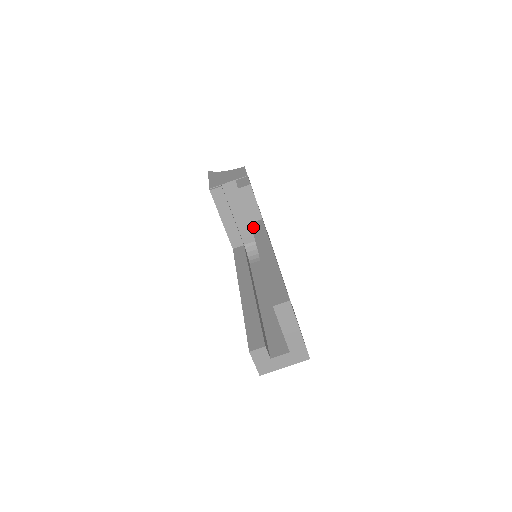
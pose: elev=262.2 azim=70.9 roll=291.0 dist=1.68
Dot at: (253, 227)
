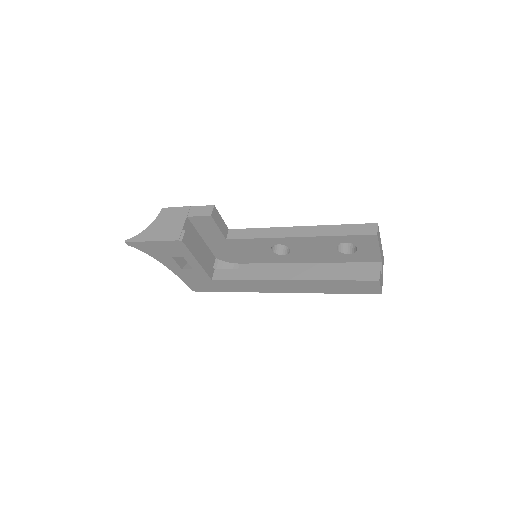
Dot at: (237, 238)
